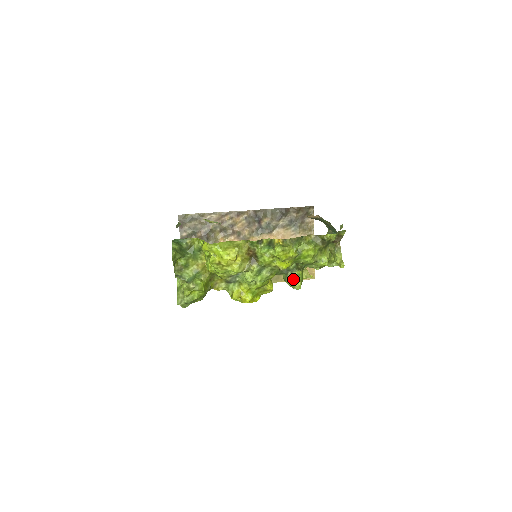
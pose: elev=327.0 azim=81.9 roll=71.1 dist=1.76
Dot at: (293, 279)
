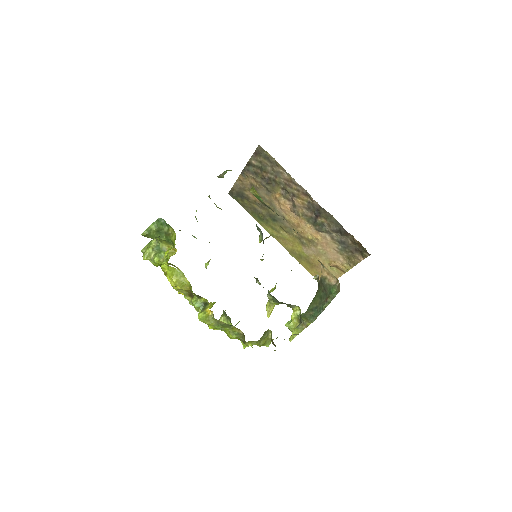
Dot at: (224, 322)
